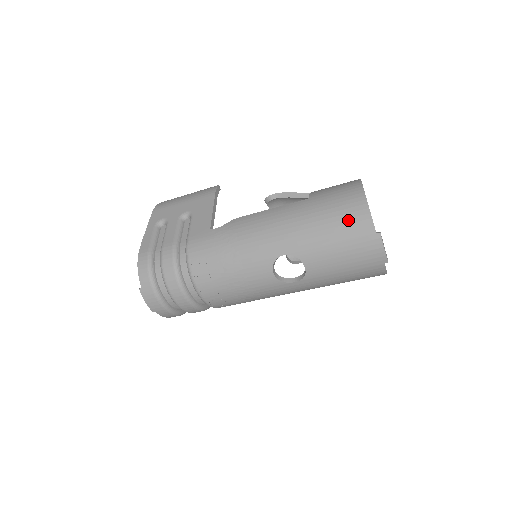
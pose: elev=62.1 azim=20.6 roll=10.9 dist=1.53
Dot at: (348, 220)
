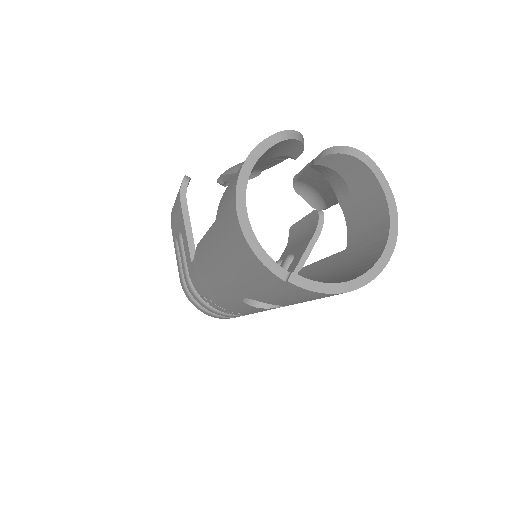
Dot at: (248, 266)
